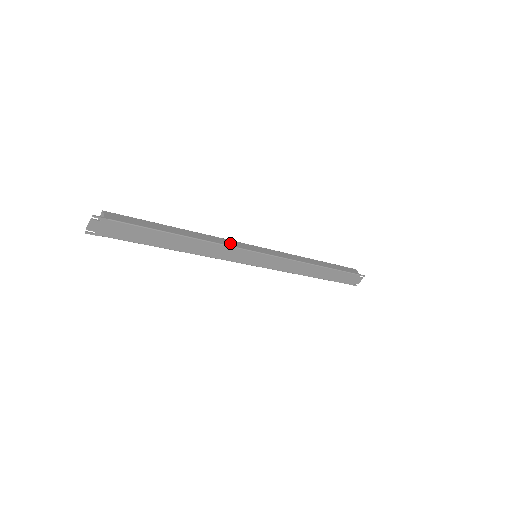
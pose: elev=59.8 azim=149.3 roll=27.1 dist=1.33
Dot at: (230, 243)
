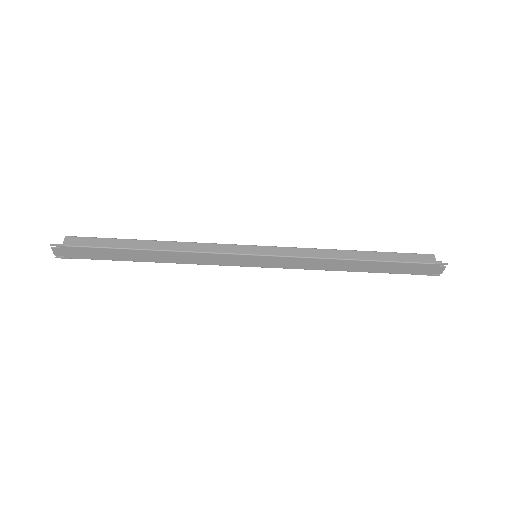
Dot at: (211, 248)
